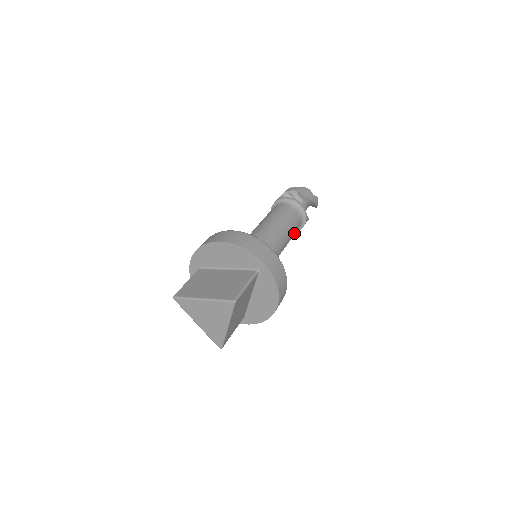
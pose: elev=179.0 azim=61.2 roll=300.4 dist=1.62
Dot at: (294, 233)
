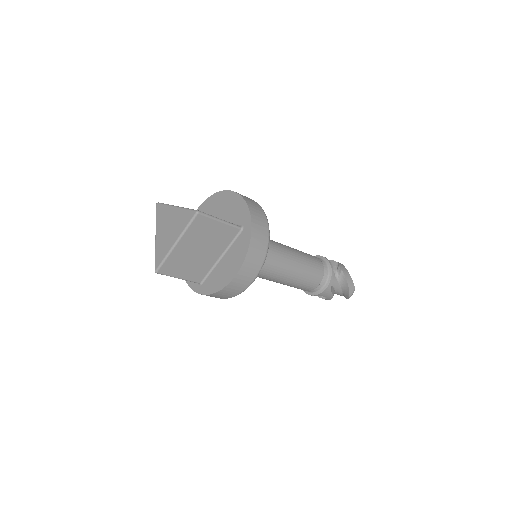
Dot at: (308, 281)
